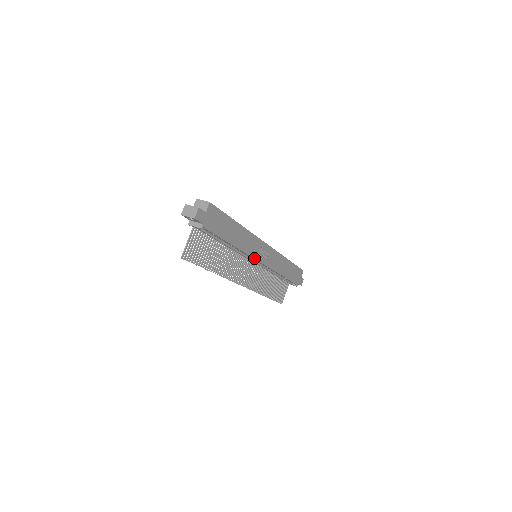
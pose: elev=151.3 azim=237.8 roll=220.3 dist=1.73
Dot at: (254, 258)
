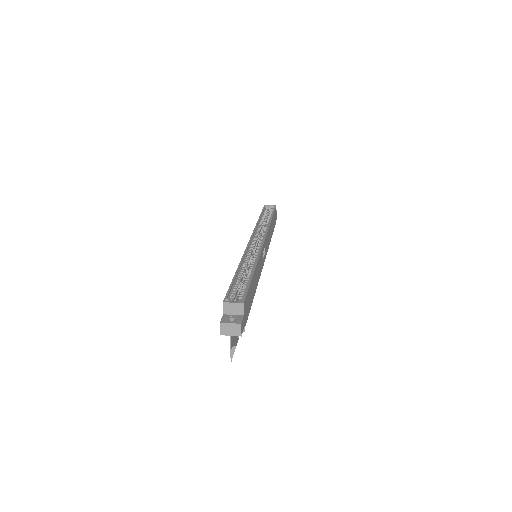
Dot at: (262, 268)
